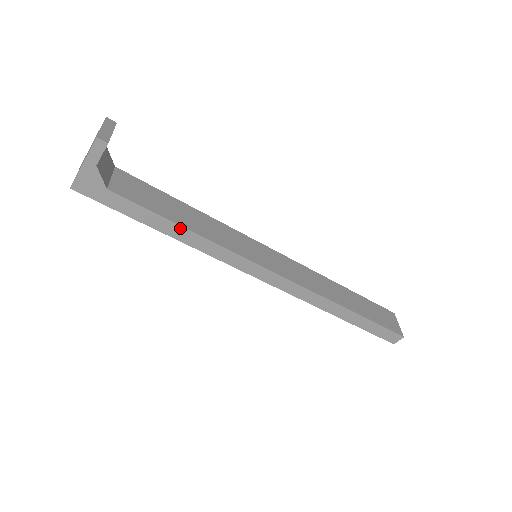
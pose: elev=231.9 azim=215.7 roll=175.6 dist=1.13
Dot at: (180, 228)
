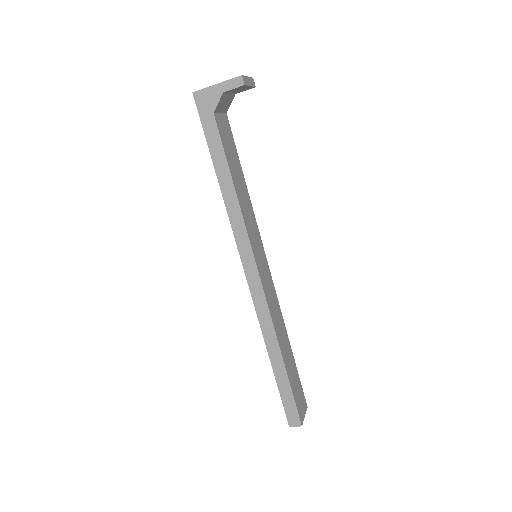
Dot at: (231, 182)
